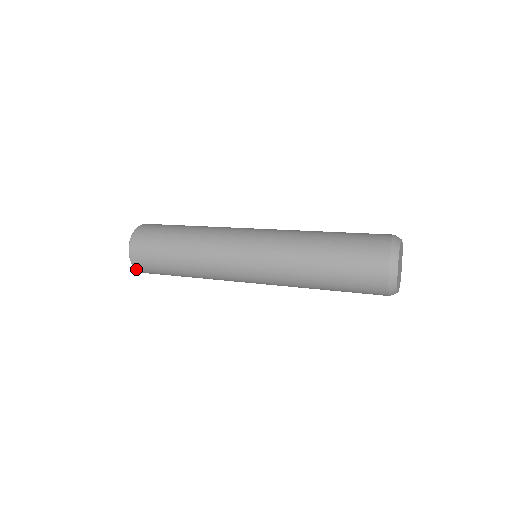
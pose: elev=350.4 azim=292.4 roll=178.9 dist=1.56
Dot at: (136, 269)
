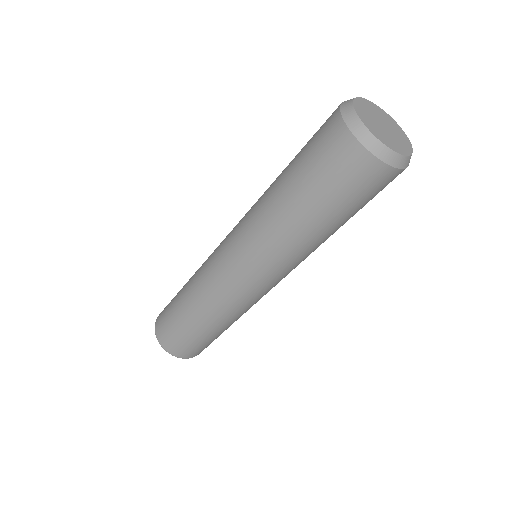
Dot at: (156, 323)
